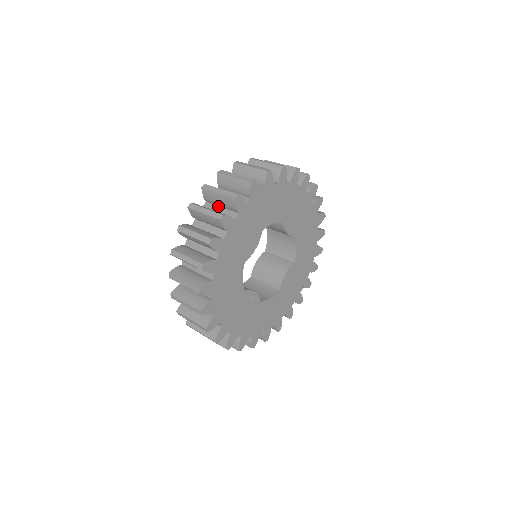
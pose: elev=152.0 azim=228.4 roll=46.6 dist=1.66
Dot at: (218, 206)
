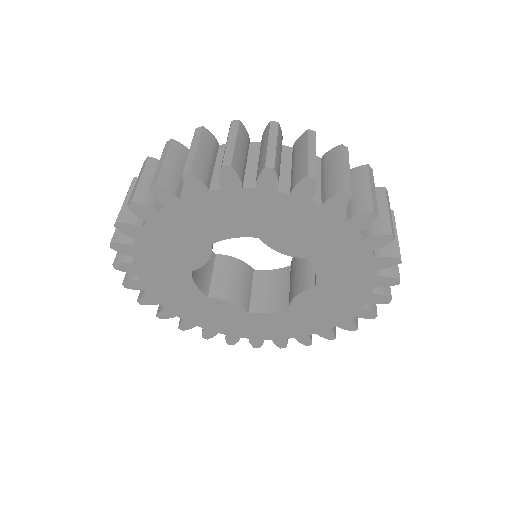
Dot at: occluded
